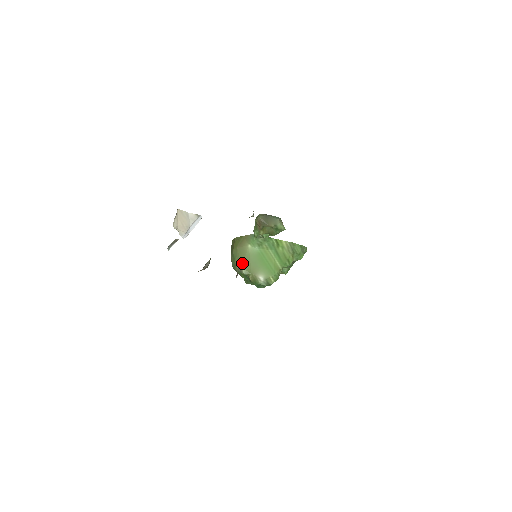
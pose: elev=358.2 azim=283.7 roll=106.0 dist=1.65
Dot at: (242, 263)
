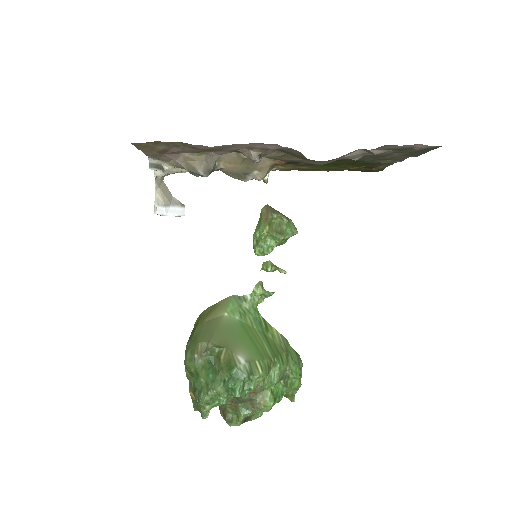
Dot at: (210, 336)
